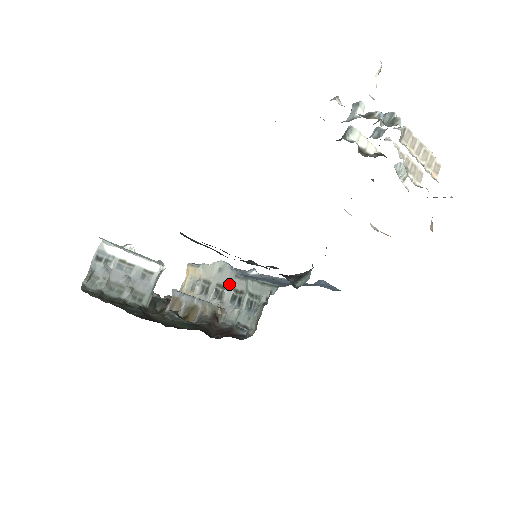
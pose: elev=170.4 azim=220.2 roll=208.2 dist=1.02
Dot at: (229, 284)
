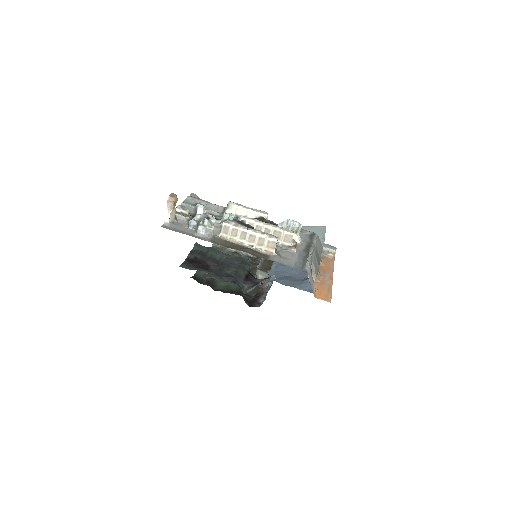
Dot at: occluded
